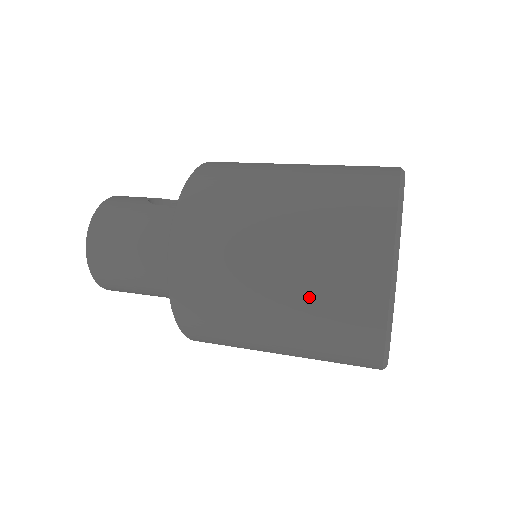
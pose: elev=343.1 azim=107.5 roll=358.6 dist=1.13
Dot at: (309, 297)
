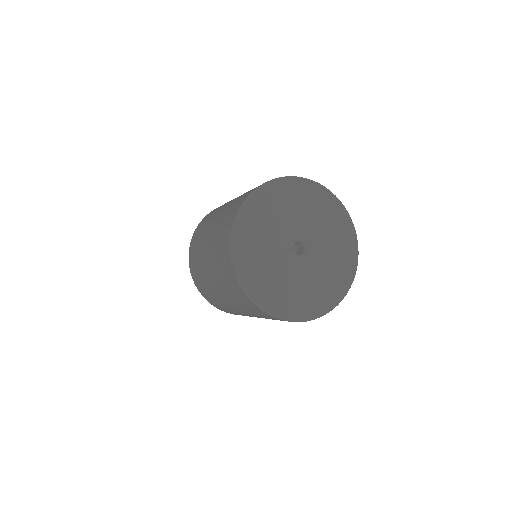
Dot at: (229, 295)
